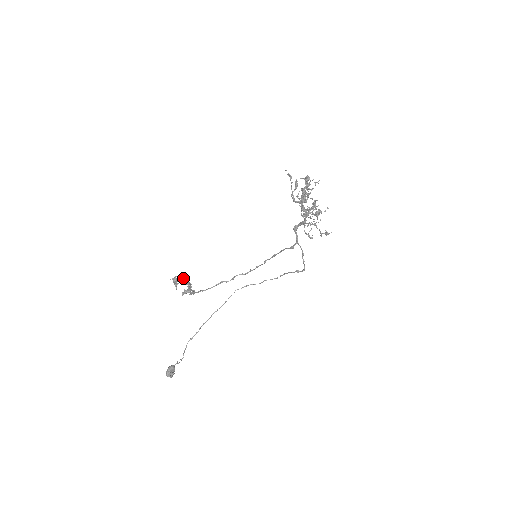
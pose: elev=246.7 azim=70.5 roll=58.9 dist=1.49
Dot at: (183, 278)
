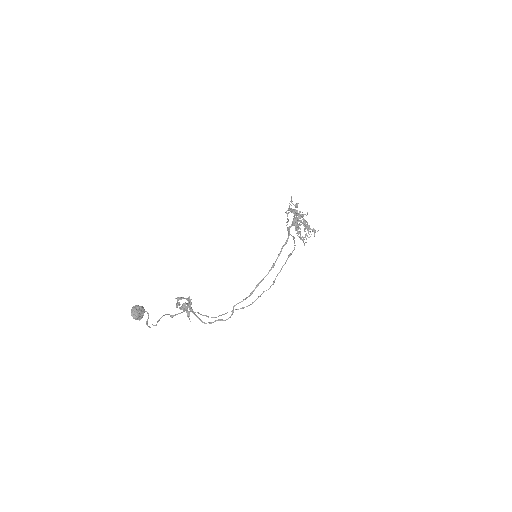
Dot at: occluded
